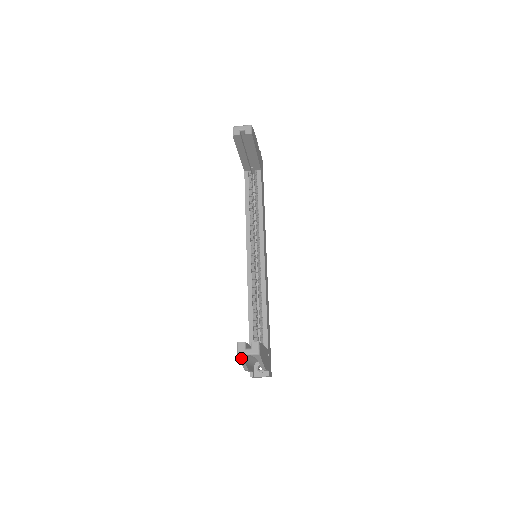
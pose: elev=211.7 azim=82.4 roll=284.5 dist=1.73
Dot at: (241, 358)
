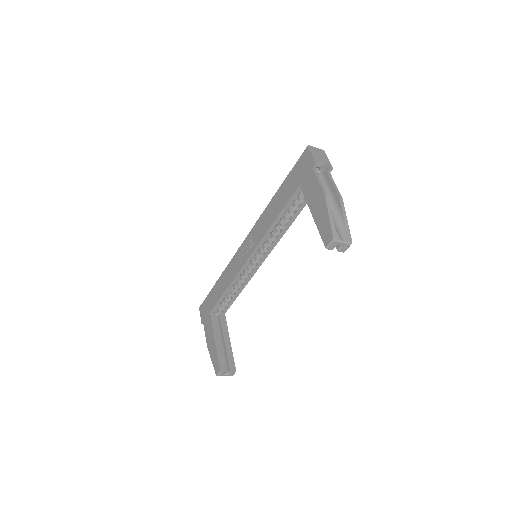
Dot at: (216, 370)
